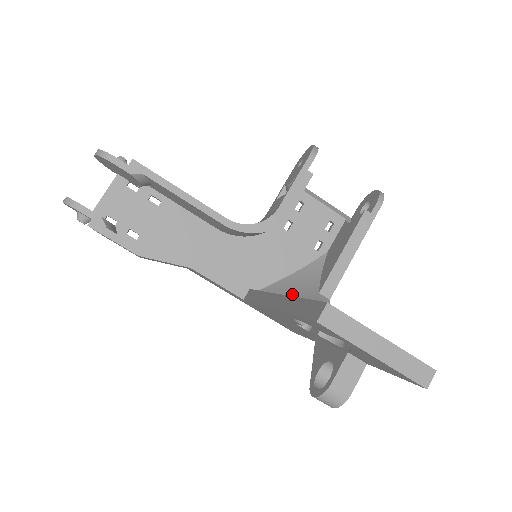
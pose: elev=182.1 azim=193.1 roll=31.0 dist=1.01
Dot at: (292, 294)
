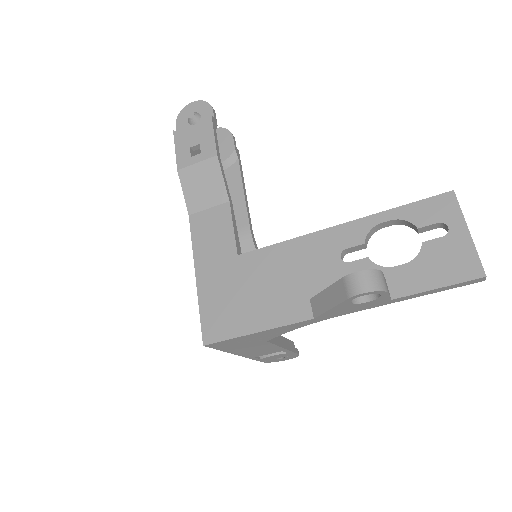
Dot at: occluded
